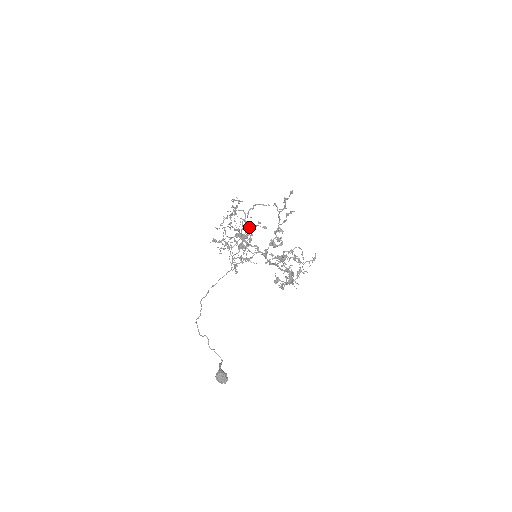
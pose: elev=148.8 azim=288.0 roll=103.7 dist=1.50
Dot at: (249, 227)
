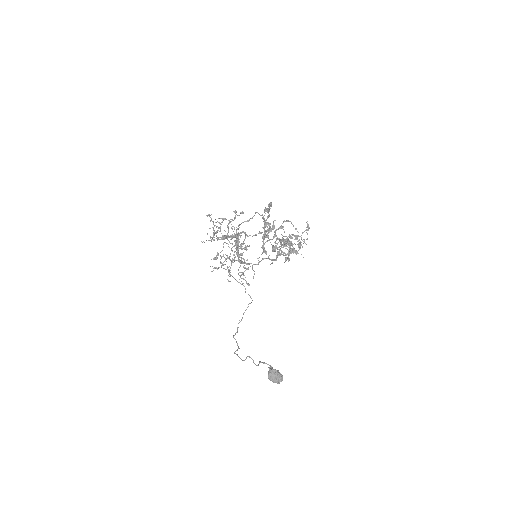
Dot at: (229, 222)
